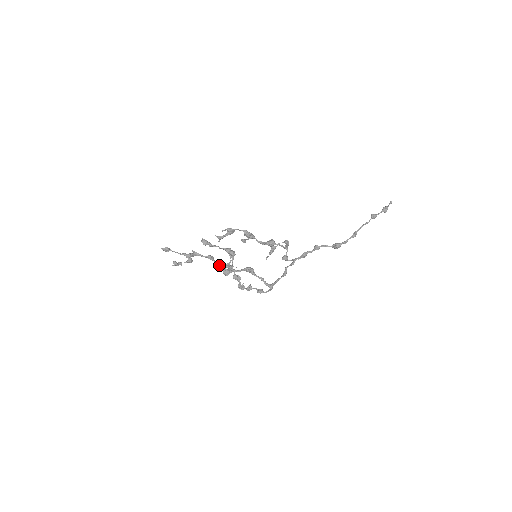
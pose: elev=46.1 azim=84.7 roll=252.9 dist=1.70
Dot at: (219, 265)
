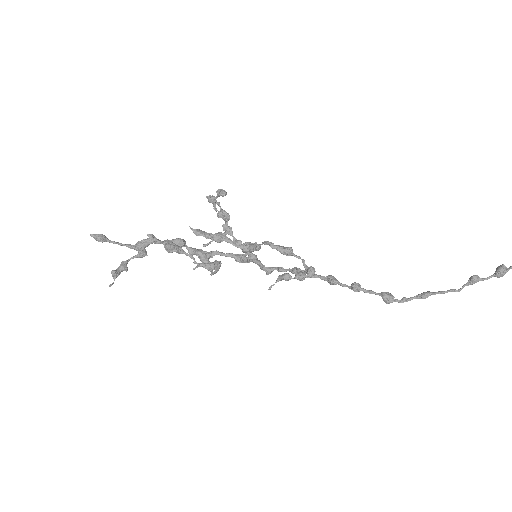
Dot at: occluded
